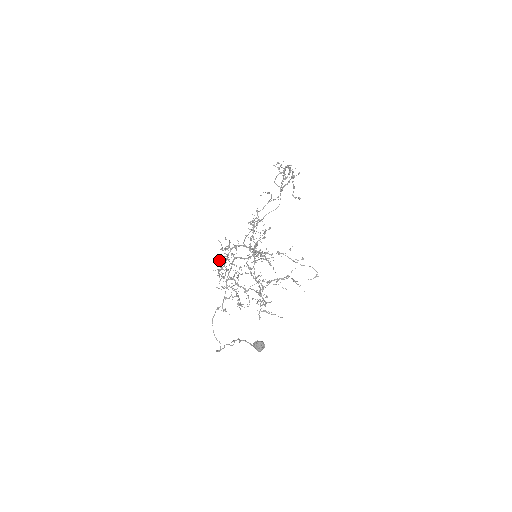
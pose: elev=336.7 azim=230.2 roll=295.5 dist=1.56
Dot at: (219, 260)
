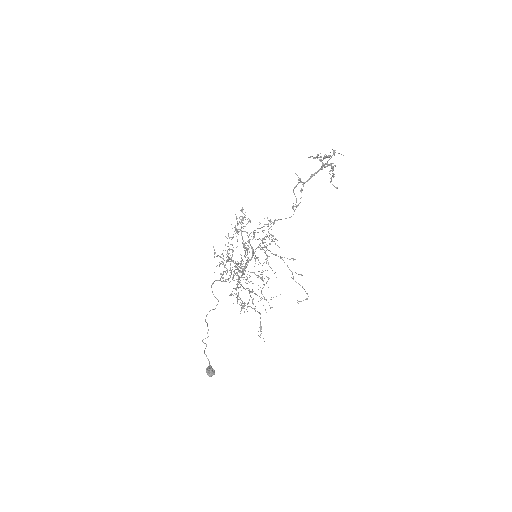
Dot at: (226, 237)
